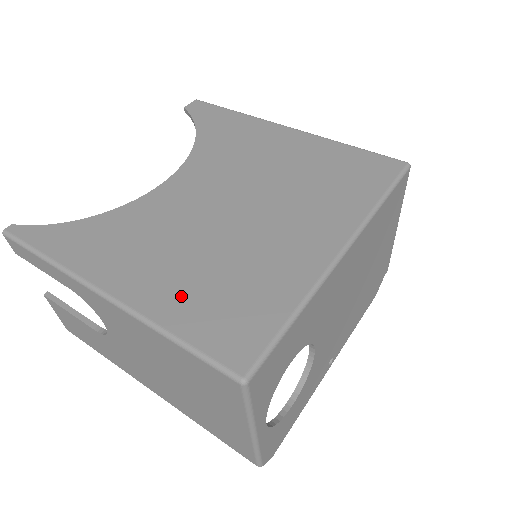
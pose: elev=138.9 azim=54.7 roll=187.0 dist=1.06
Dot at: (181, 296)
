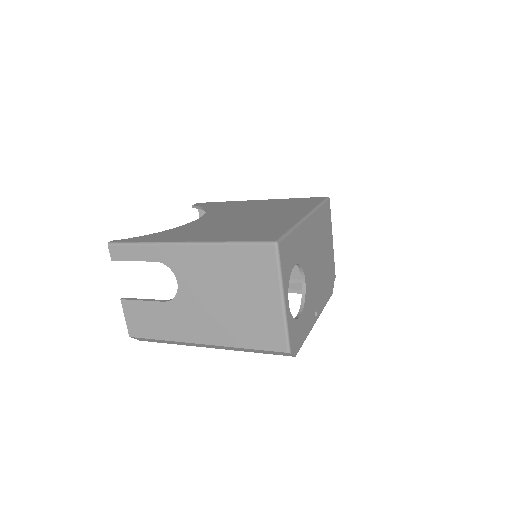
Dot at: (229, 235)
